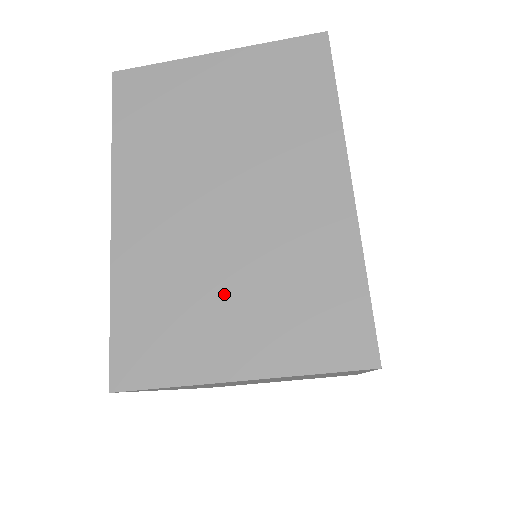
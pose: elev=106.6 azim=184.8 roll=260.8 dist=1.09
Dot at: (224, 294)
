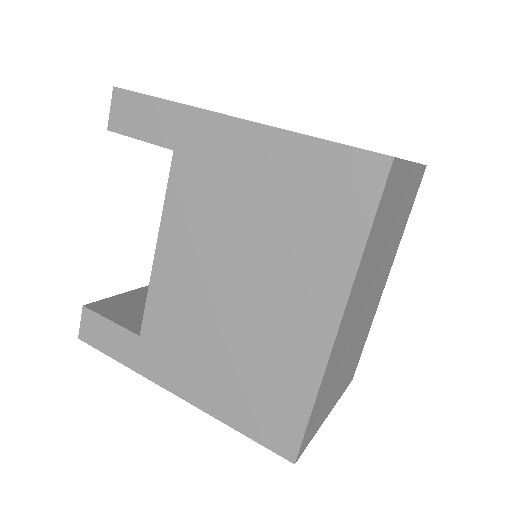
Dot at: occluded
